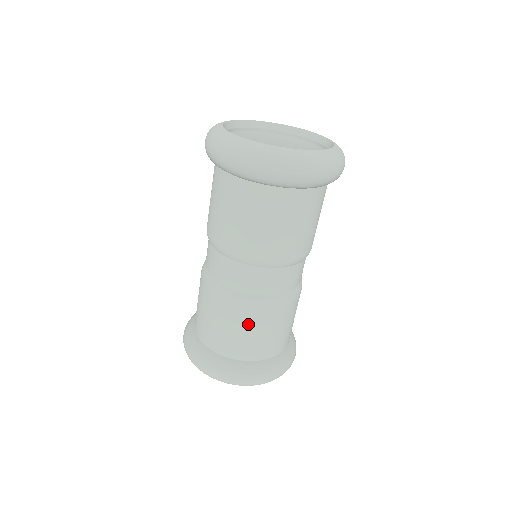
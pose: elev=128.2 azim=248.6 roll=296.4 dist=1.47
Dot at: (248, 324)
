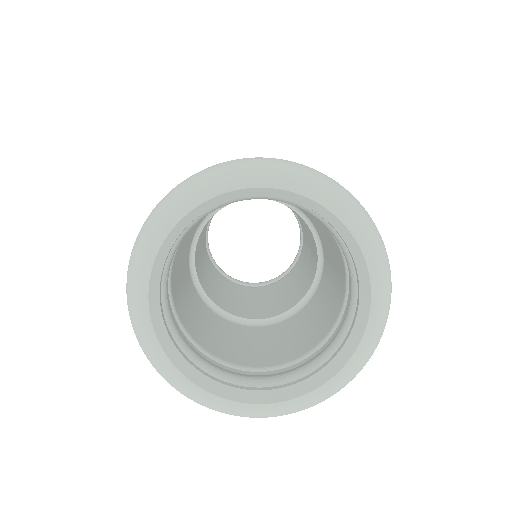
Dot at: occluded
